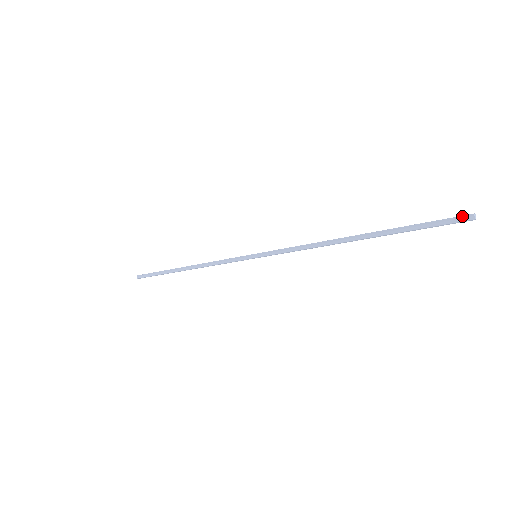
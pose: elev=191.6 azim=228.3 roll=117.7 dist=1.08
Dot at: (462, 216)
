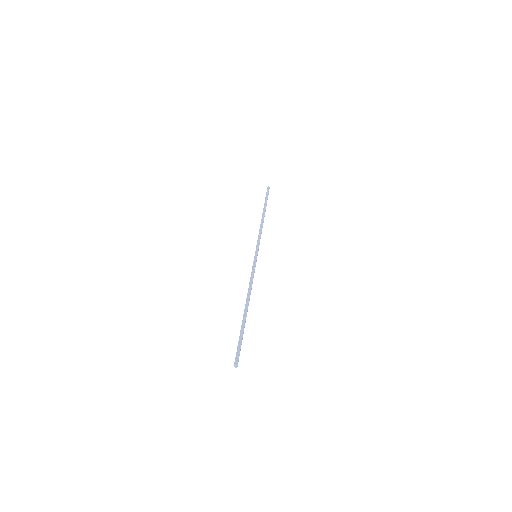
Dot at: (236, 359)
